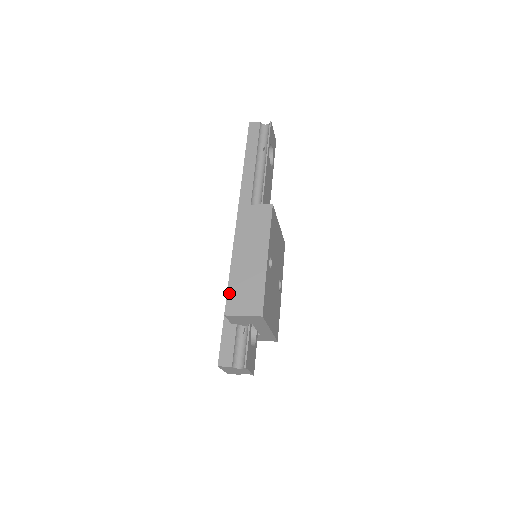
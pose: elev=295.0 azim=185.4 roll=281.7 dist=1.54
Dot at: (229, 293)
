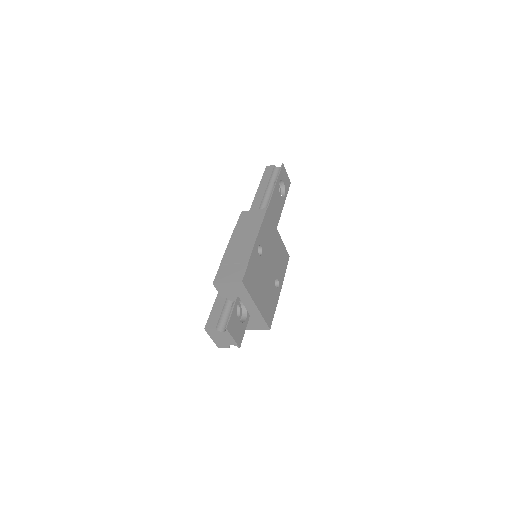
Dot at: (220, 268)
